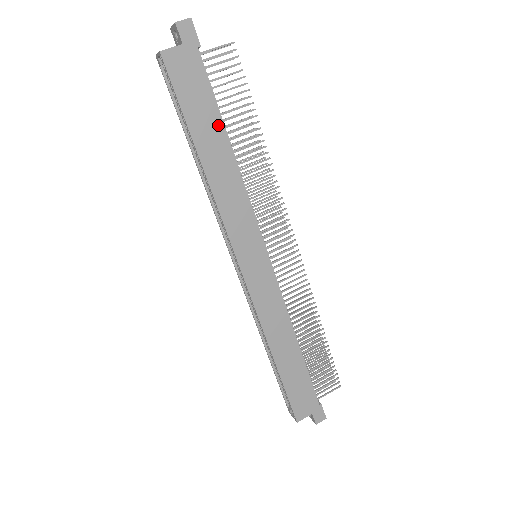
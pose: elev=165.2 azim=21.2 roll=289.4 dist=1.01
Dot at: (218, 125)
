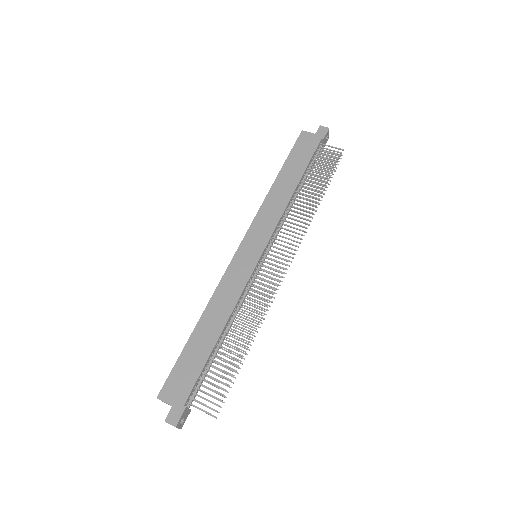
Dot at: (300, 172)
